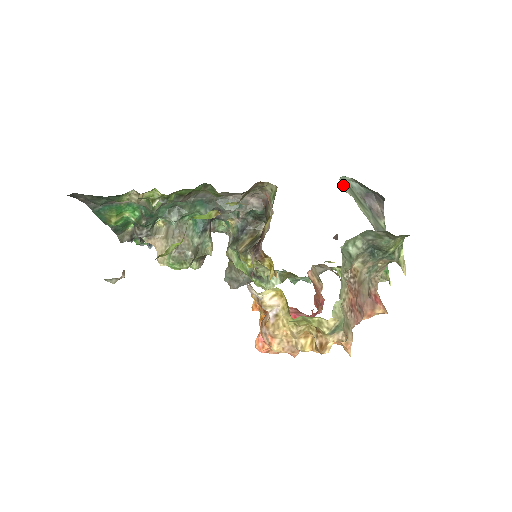
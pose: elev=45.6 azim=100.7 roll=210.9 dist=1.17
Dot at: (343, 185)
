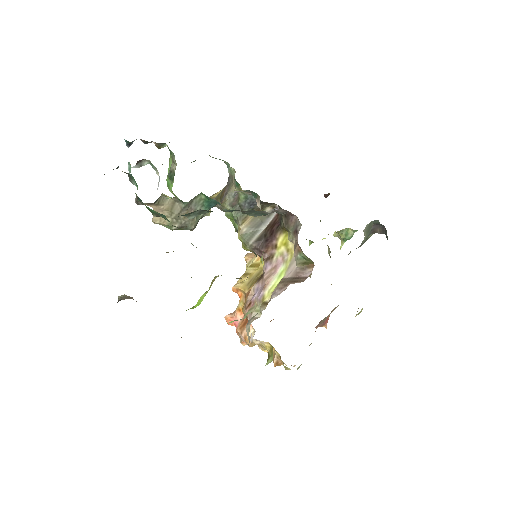
Dot at: (367, 226)
